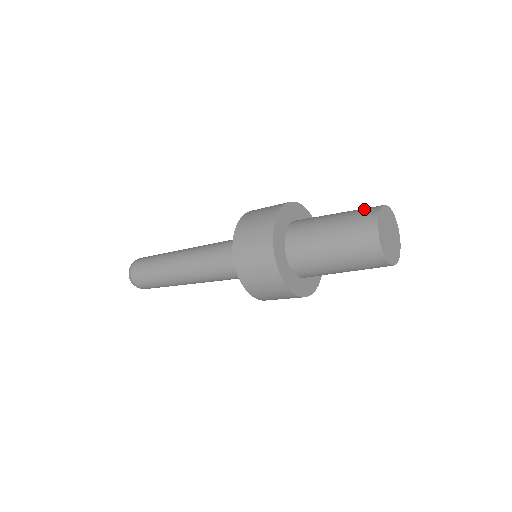
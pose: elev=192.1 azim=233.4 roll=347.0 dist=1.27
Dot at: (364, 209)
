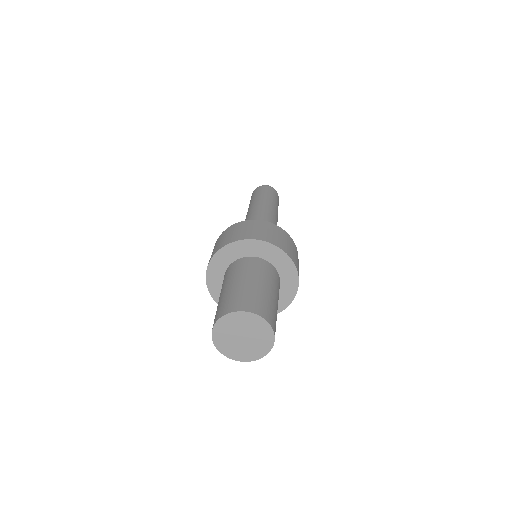
Dot at: (258, 302)
